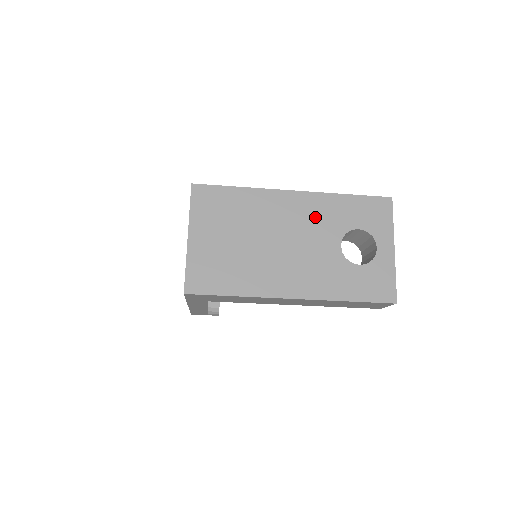
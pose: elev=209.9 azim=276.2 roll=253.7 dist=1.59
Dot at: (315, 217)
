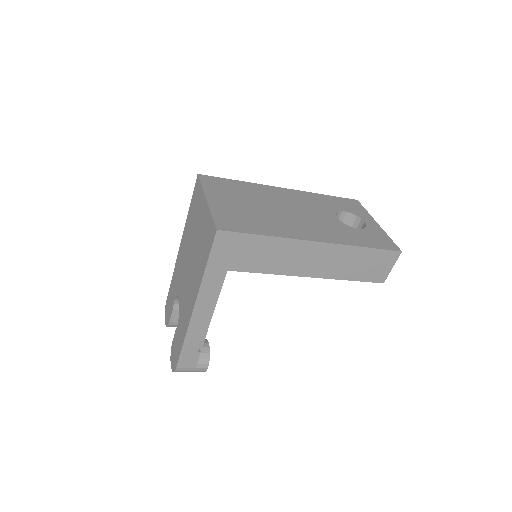
Dot at: (308, 202)
